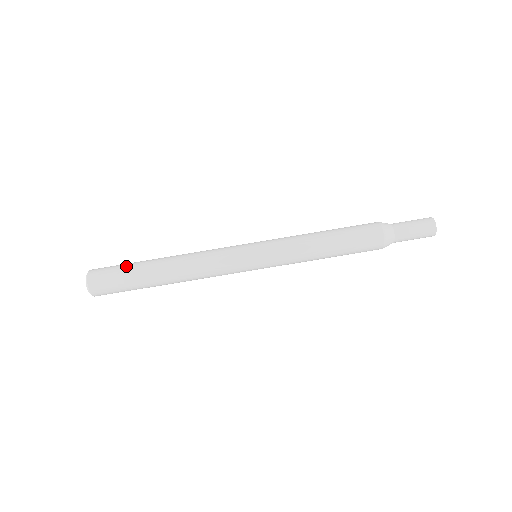
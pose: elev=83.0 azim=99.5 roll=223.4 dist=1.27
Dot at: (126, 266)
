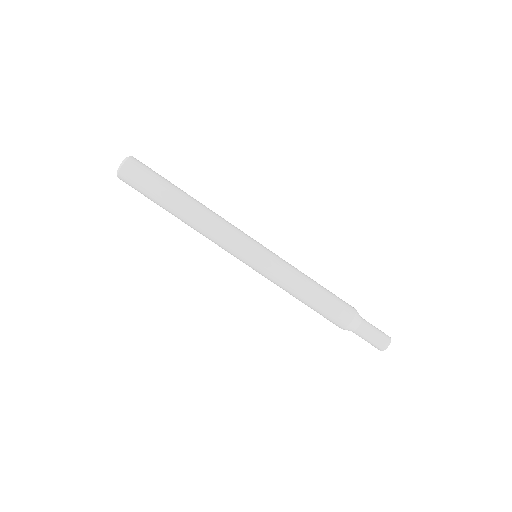
Dot at: (159, 180)
